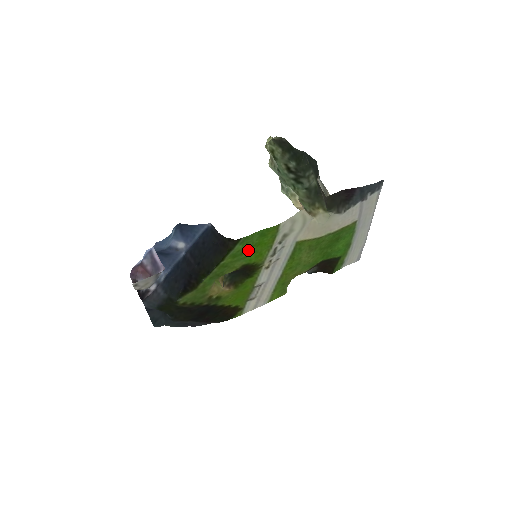
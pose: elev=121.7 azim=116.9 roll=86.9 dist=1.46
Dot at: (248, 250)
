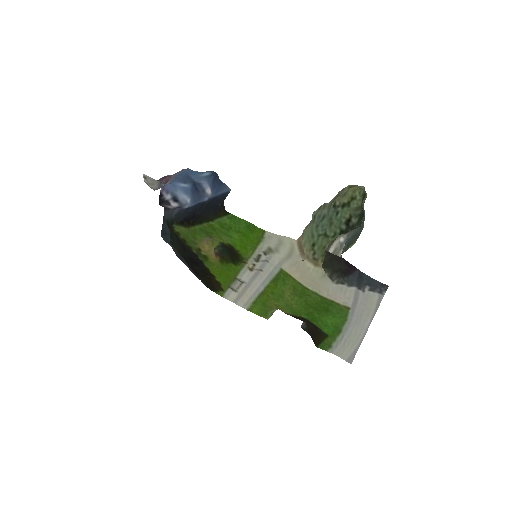
Dot at: (235, 232)
